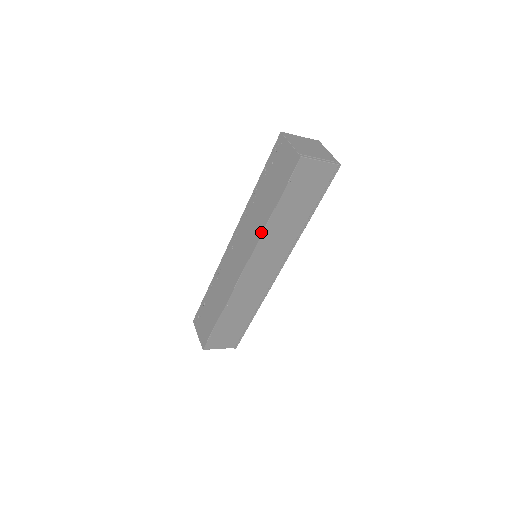
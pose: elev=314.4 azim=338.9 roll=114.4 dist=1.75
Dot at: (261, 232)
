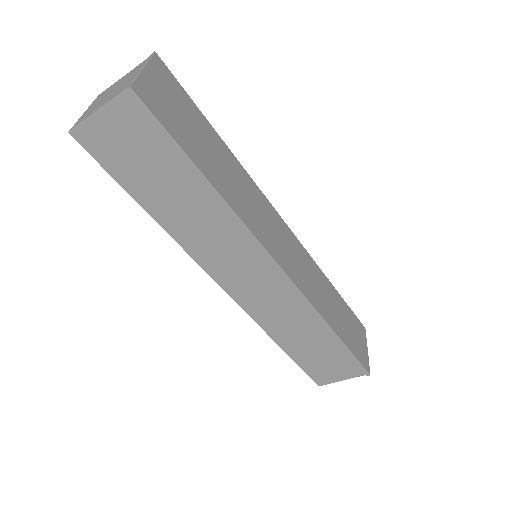
Dot at: (179, 242)
